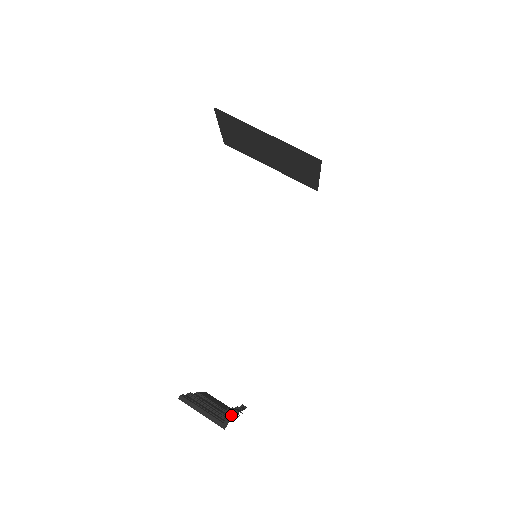
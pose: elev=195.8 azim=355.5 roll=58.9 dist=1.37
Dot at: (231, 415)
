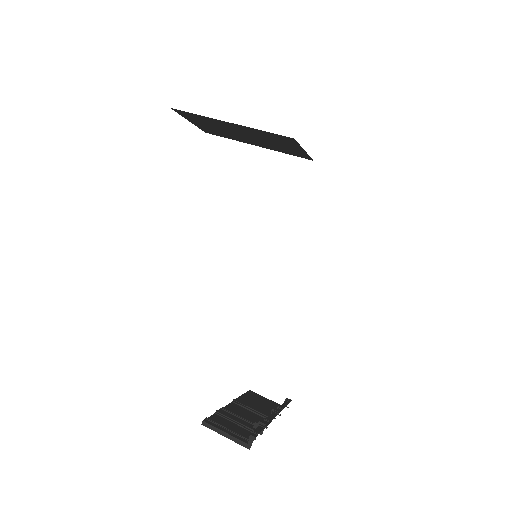
Dot at: (254, 434)
